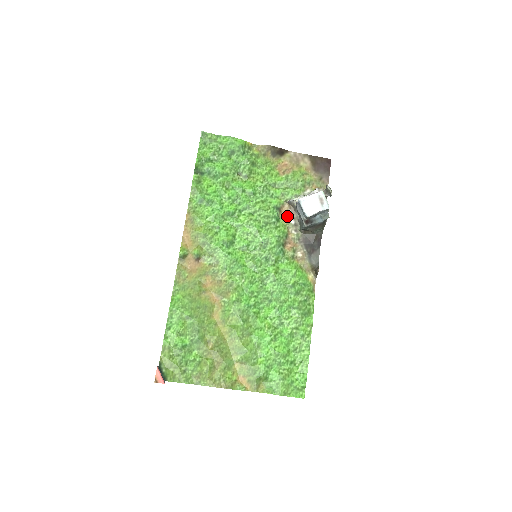
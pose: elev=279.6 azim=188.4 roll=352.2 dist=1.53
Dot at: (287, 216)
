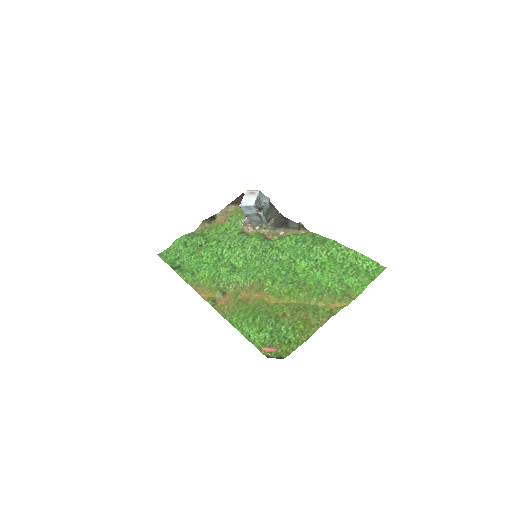
Dot at: (251, 230)
